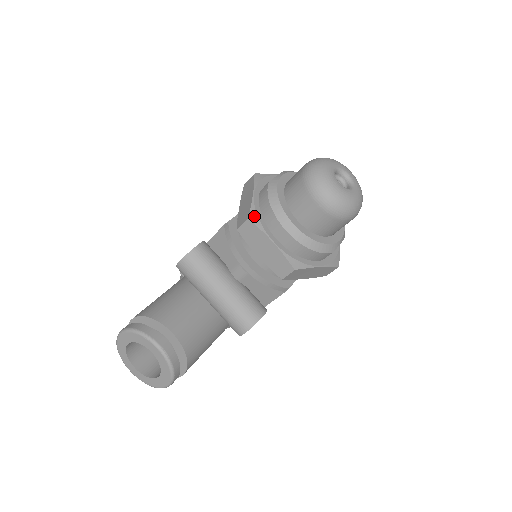
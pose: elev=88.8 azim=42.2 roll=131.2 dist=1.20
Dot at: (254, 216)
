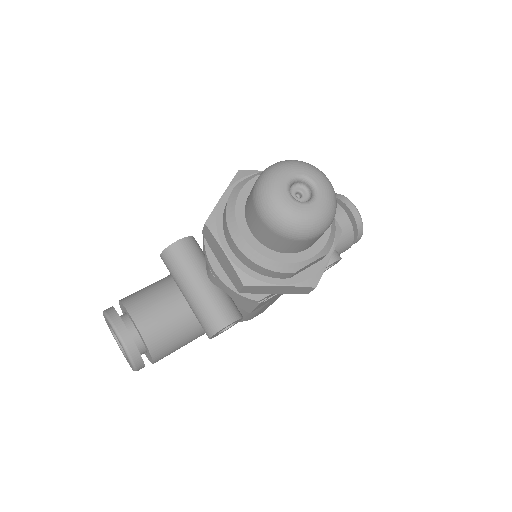
Dot at: (212, 221)
